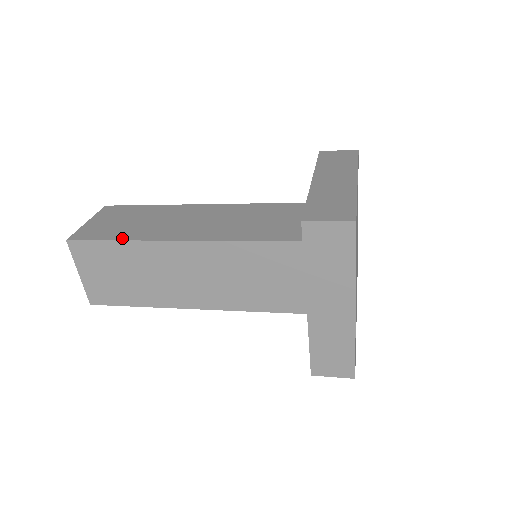
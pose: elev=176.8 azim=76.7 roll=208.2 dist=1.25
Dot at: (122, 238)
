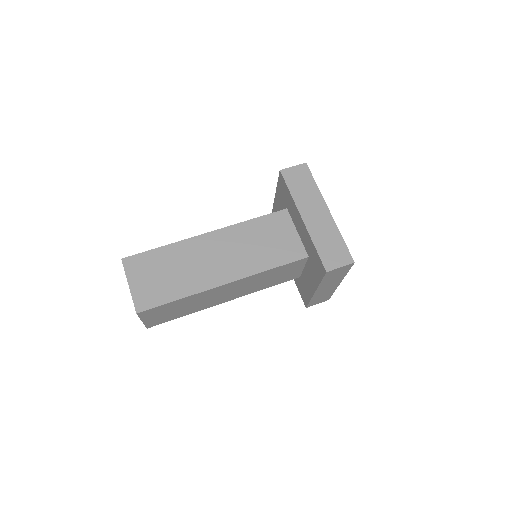
Dot at: (181, 296)
